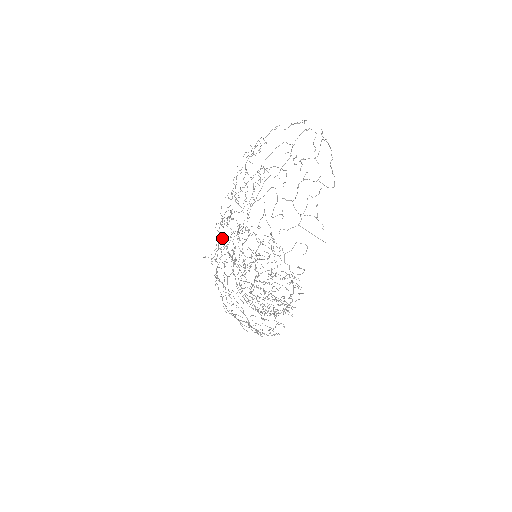
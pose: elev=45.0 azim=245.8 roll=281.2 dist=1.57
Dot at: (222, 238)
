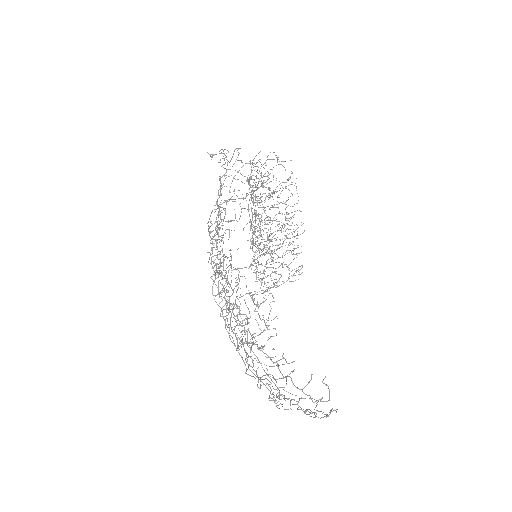
Dot at: occluded
